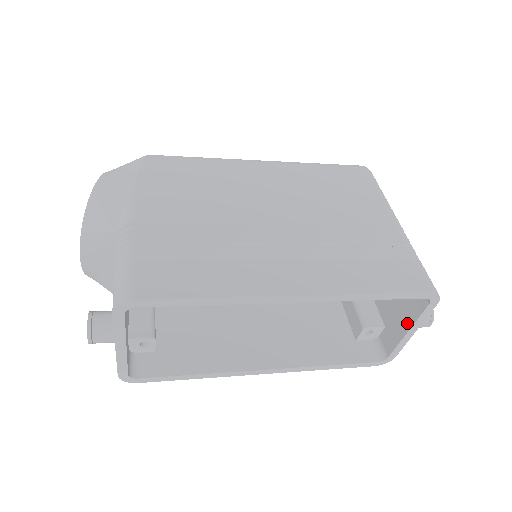
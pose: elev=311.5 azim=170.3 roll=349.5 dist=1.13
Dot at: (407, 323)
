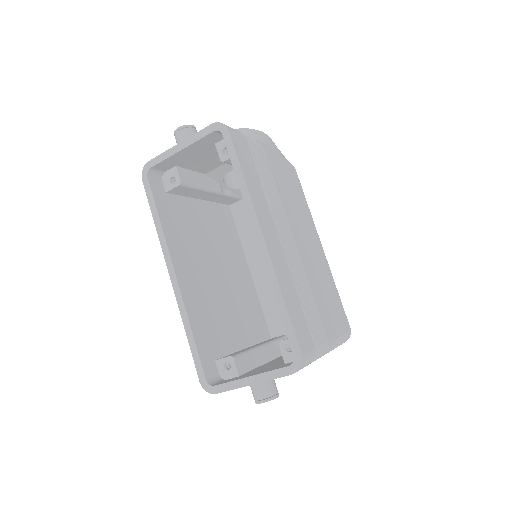
Dot at: (258, 373)
